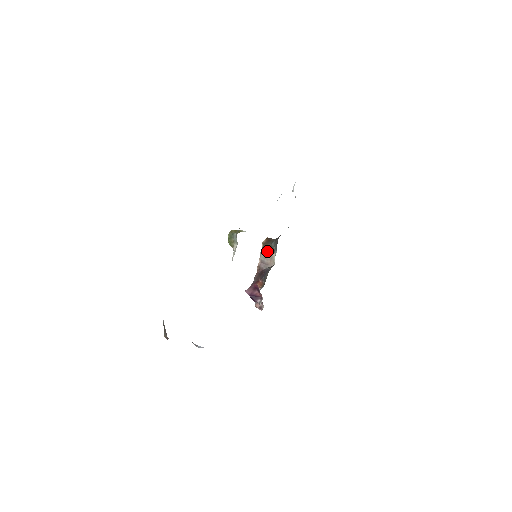
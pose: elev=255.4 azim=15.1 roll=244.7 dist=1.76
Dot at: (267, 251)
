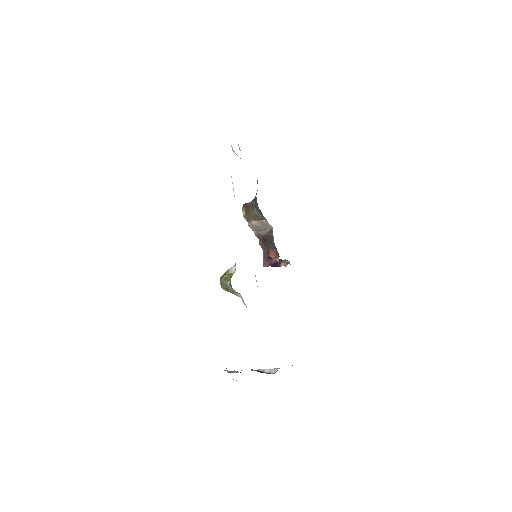
Dot at: (255, 223)
